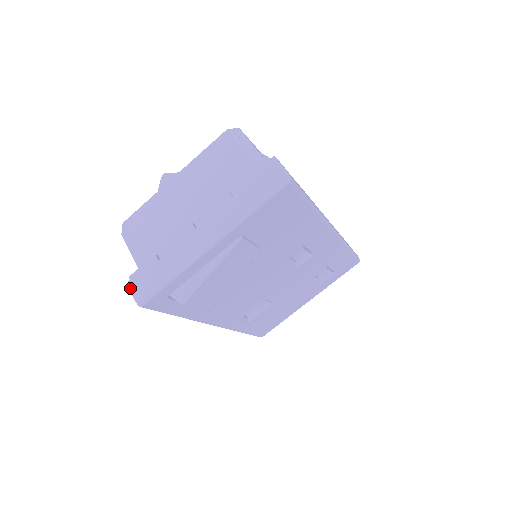
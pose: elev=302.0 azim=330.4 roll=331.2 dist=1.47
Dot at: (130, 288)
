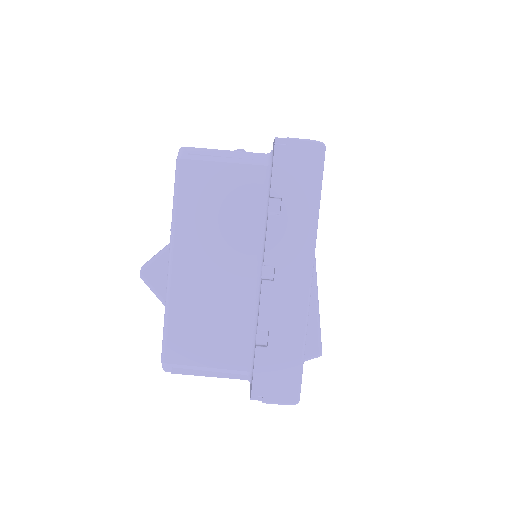
Dot at: (266, 402)
